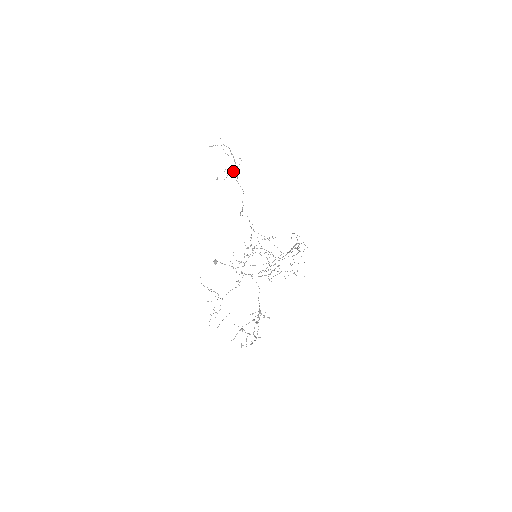
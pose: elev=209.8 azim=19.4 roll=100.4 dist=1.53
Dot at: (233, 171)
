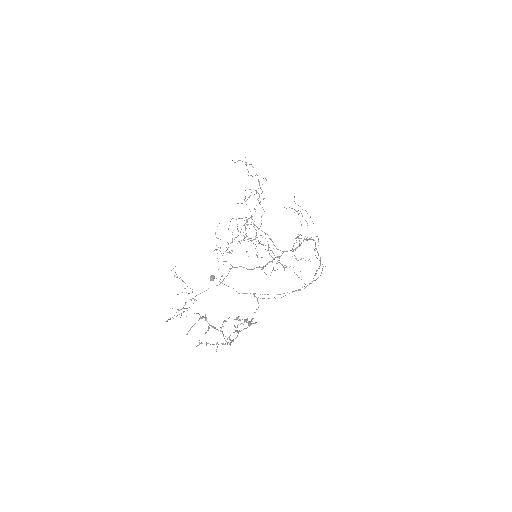
Dot at: (255, 190)
